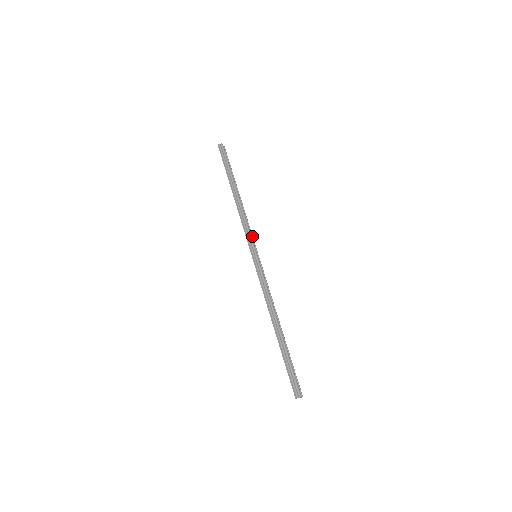
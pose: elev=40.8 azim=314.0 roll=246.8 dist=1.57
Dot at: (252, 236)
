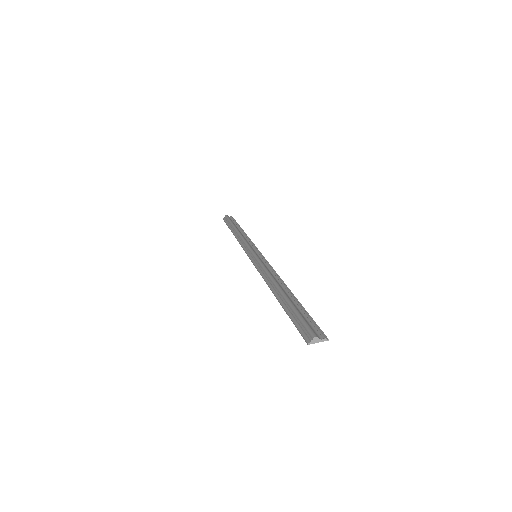
Dot at: (254, 247)
